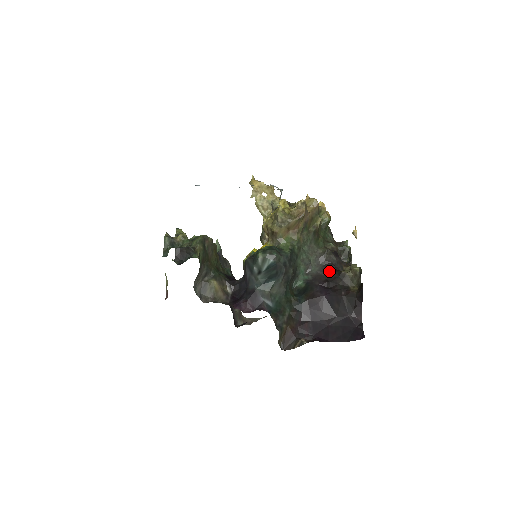
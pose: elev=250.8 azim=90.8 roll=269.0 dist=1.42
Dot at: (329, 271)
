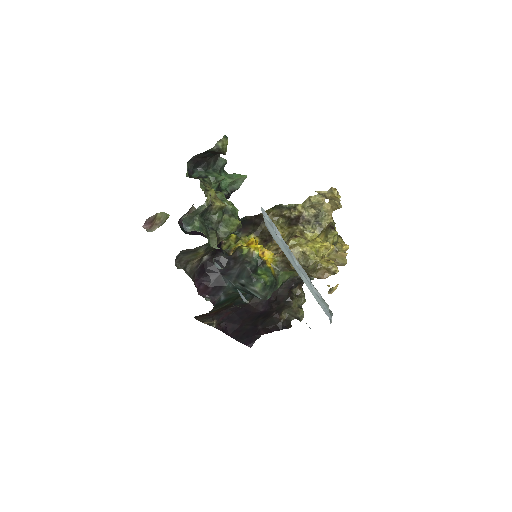
Dot at: (286, 291)
